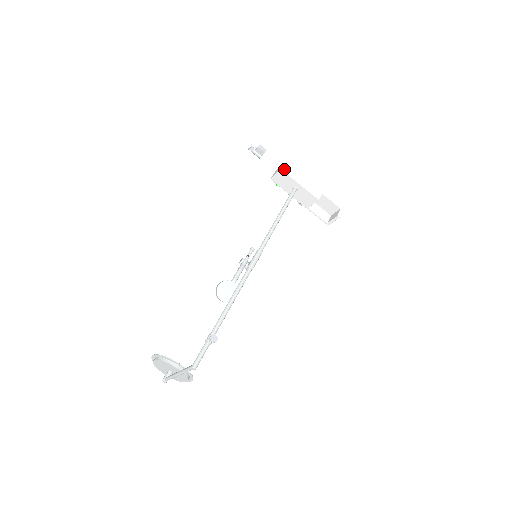
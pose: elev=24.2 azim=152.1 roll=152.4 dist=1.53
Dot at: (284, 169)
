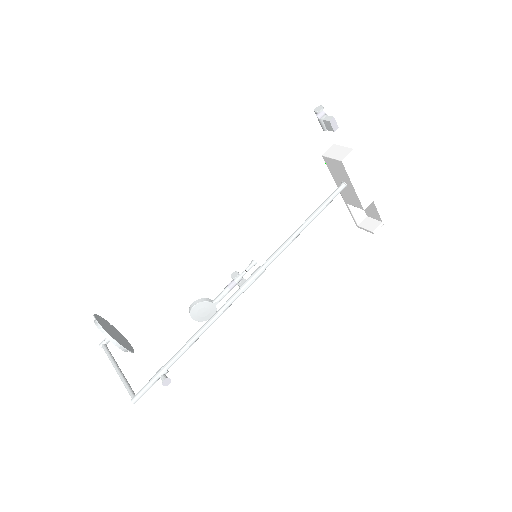
Dot at: (346, 161)
